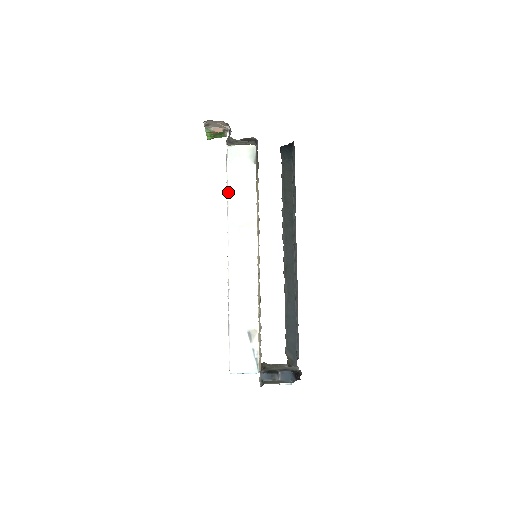
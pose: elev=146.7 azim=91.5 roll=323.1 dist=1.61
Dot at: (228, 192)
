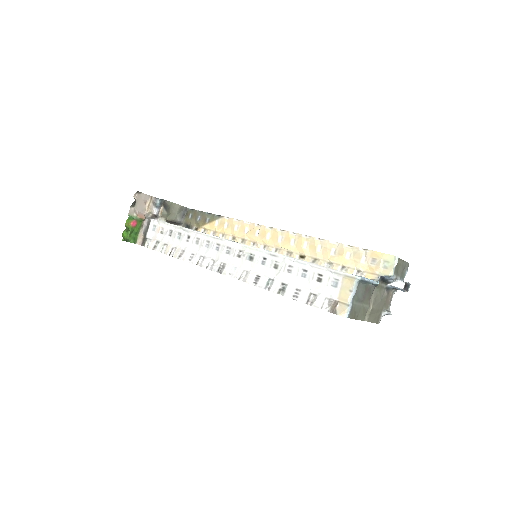
Dot at: occluded
